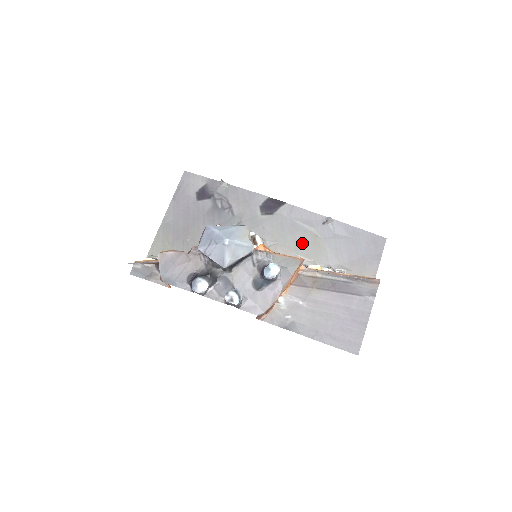
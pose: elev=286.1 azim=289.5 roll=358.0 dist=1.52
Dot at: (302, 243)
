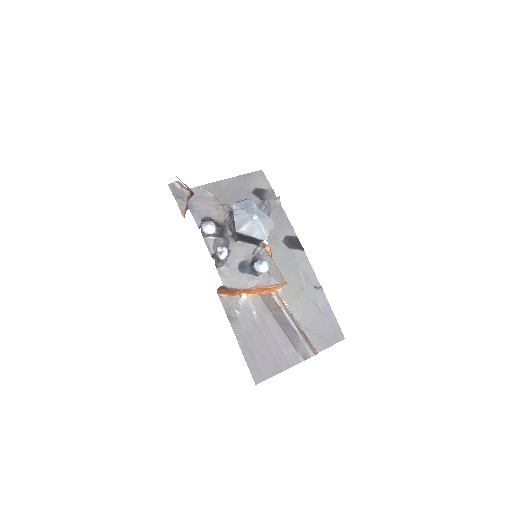
Dot at: (290, 283)
